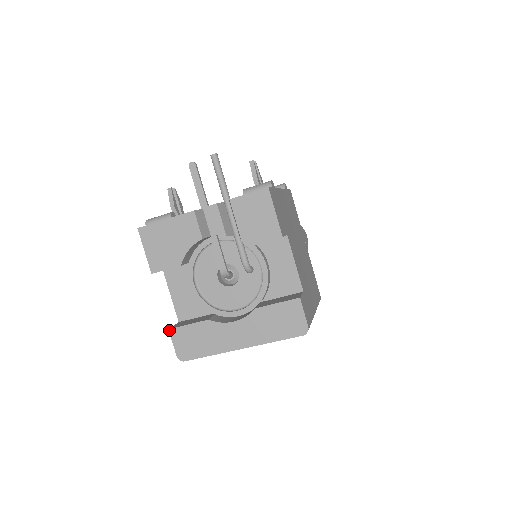
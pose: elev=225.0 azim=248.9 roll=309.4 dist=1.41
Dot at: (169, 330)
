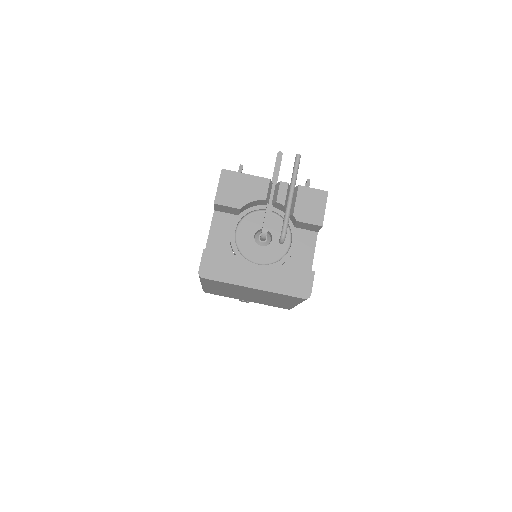
Dot at: (204, 249)
